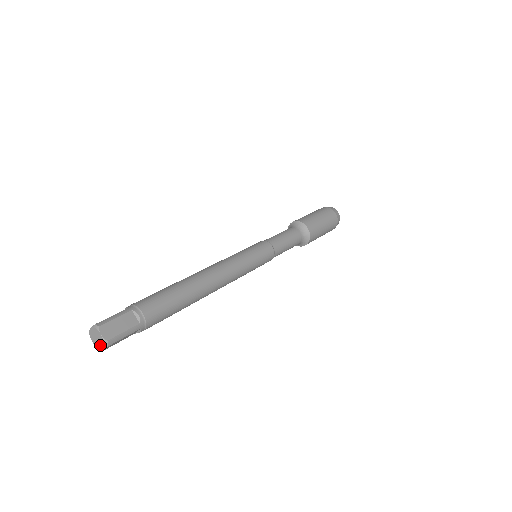
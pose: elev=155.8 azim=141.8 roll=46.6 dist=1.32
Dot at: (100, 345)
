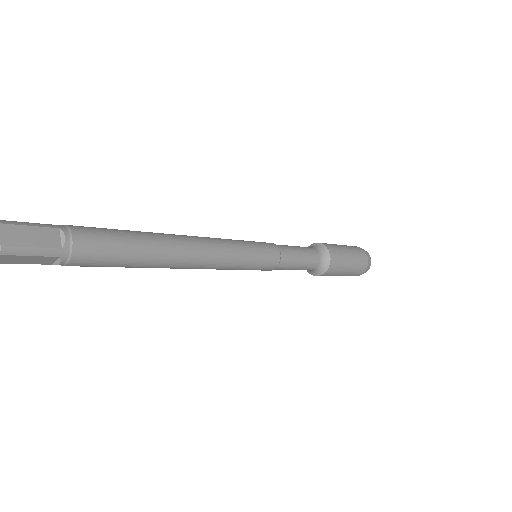
Dot at: out of frame
